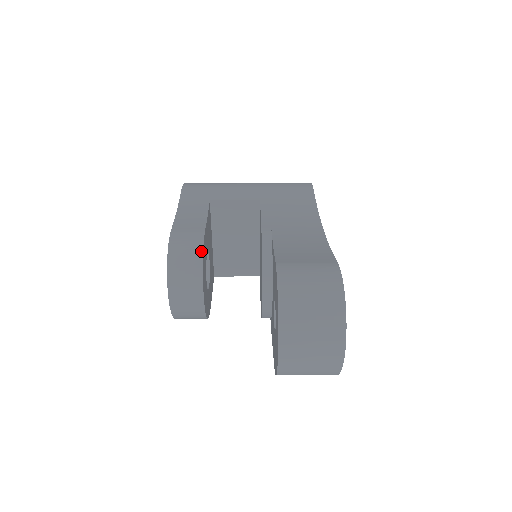
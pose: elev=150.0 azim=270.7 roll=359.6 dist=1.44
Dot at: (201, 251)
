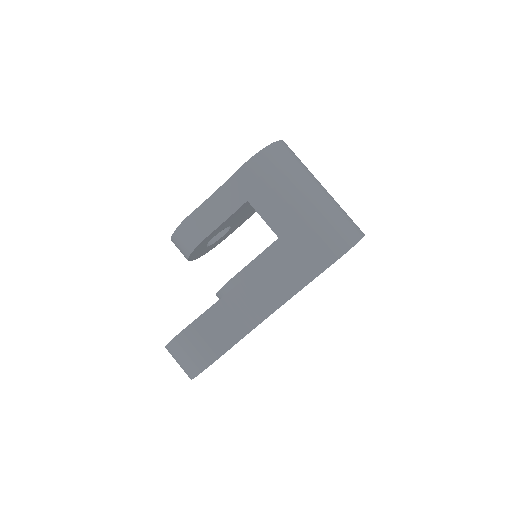
Dot at: (192, 249)
